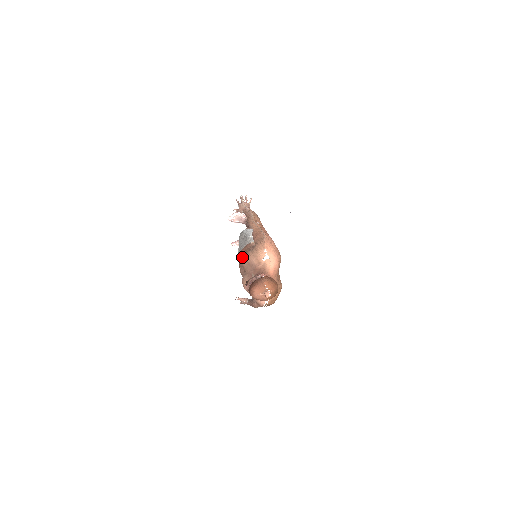
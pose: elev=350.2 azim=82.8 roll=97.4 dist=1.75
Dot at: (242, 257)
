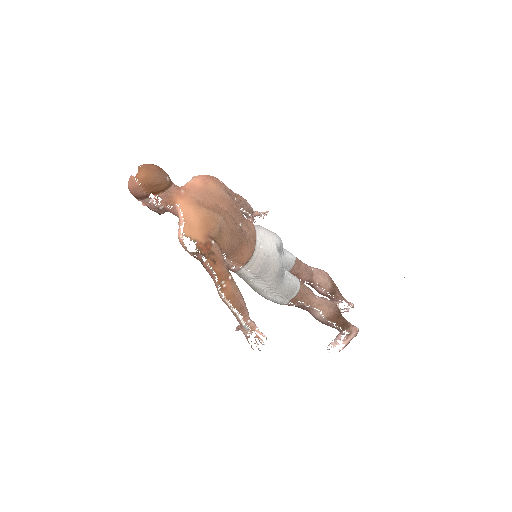
Dot at: occluded
